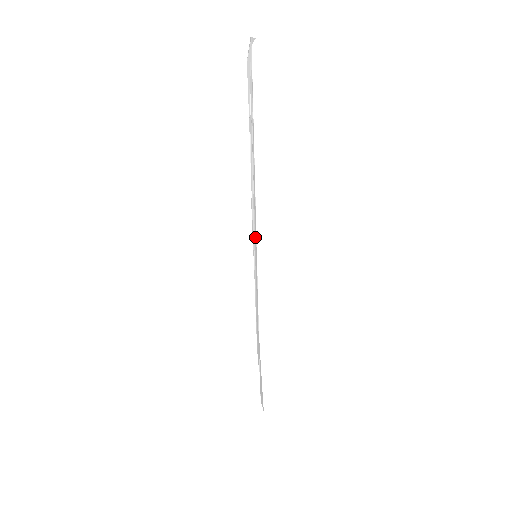
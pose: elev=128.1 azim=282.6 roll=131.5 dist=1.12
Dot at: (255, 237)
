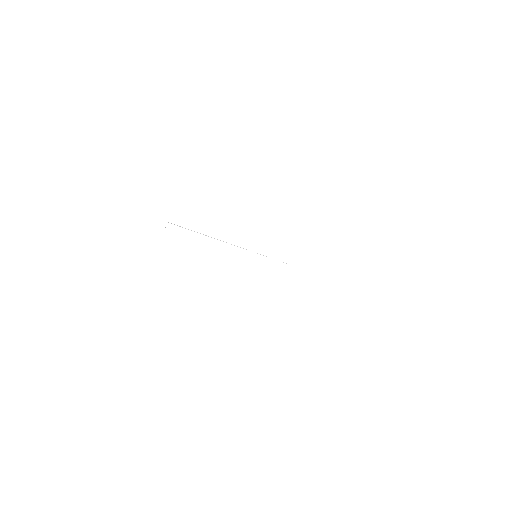
Dot at: (244, 249)
